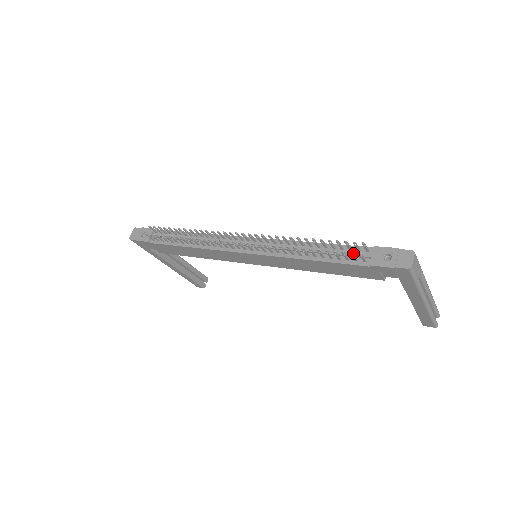
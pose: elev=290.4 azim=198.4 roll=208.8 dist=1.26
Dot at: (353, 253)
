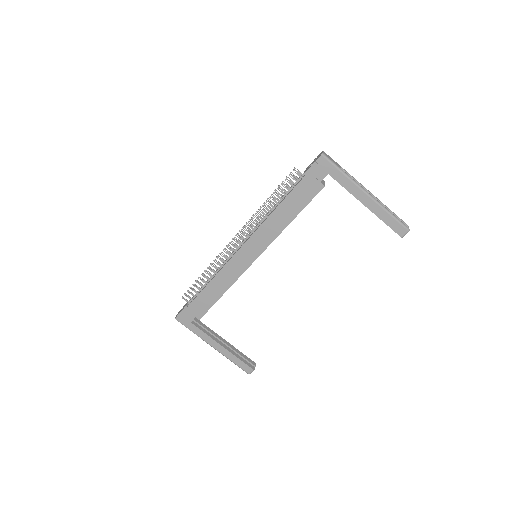
Dot at: (291, 175)
